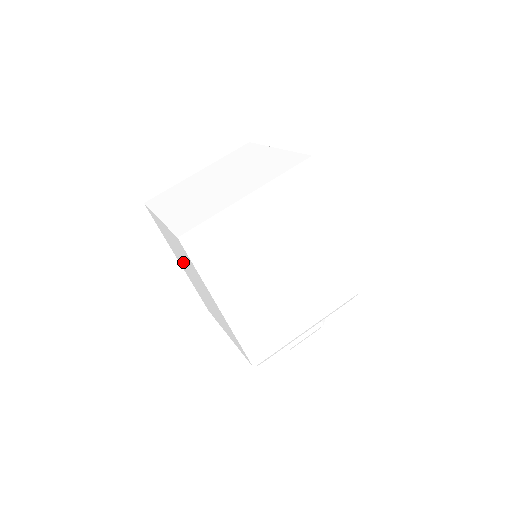
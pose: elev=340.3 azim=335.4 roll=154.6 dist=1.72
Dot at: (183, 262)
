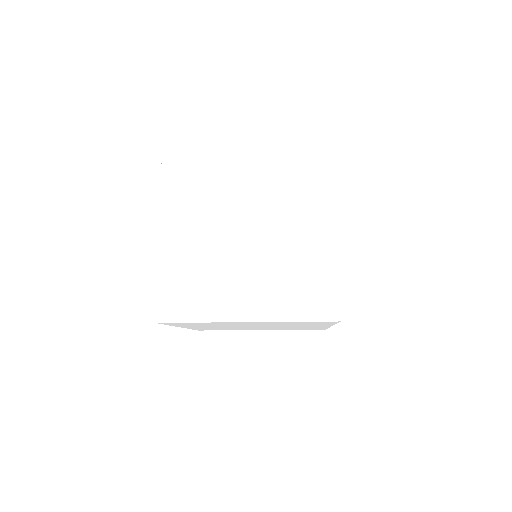
Dot at: occluded
